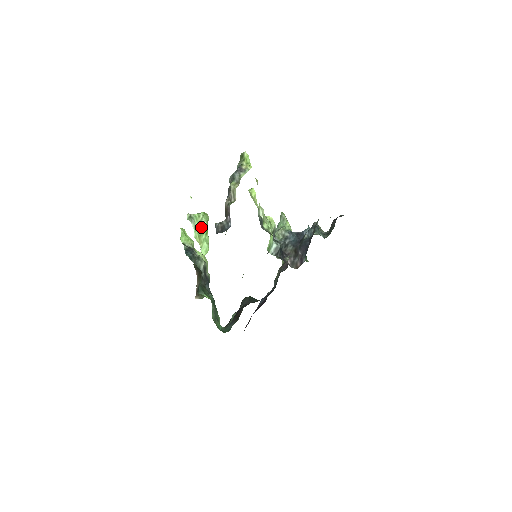
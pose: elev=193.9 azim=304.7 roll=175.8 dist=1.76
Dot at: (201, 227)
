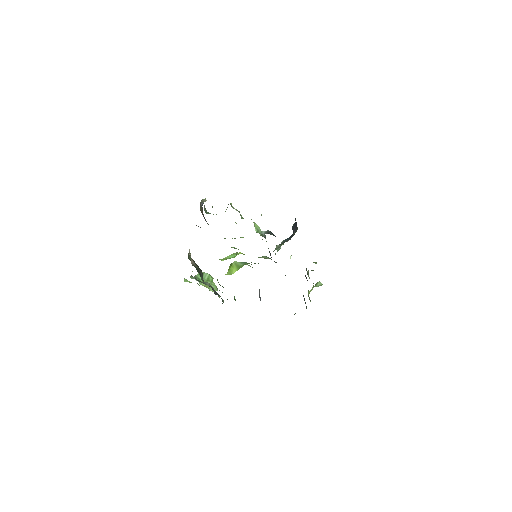
Dot at: (205, 278)
